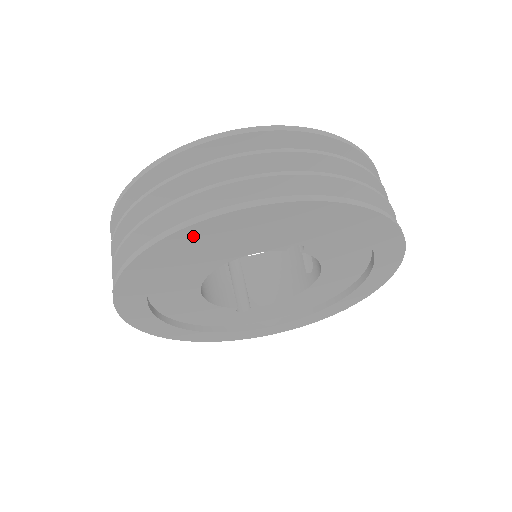
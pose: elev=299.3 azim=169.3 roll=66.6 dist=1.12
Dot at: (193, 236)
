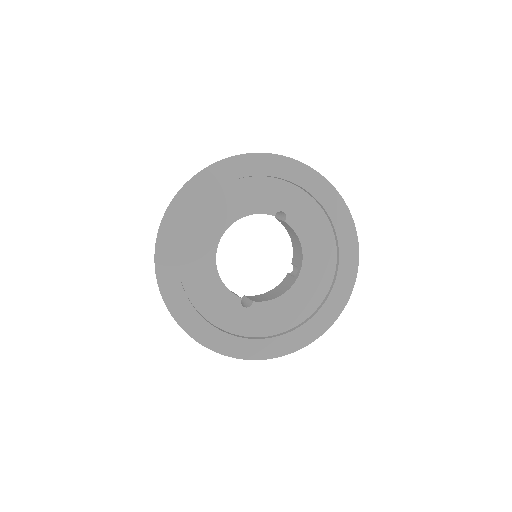
Dot at: (218, 173)
